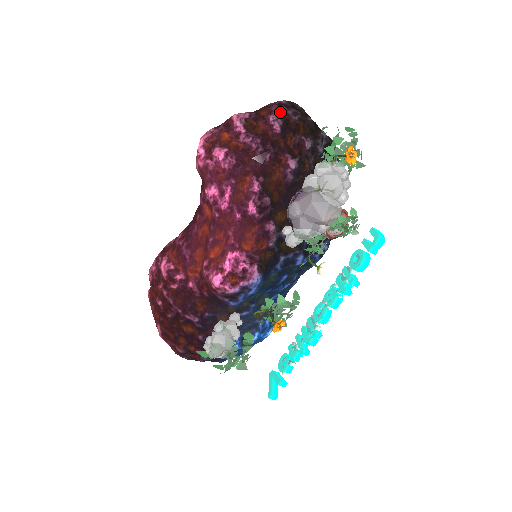
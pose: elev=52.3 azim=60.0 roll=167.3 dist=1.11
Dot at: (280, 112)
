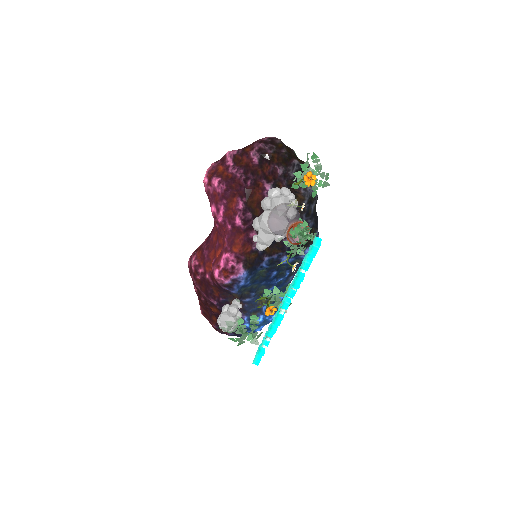
Dot at: (259, 148)
